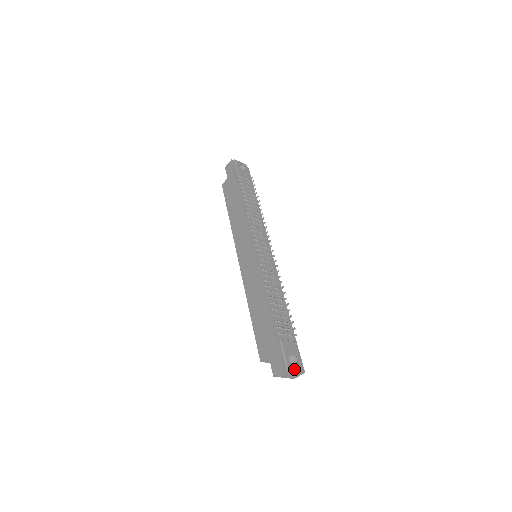
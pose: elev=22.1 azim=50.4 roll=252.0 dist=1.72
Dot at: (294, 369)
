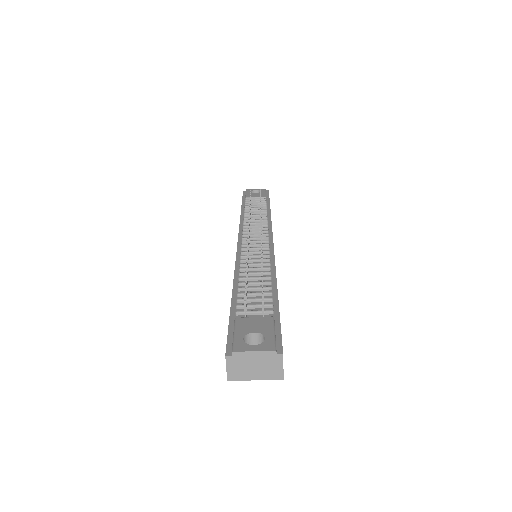
Dot at: (249, 350)
